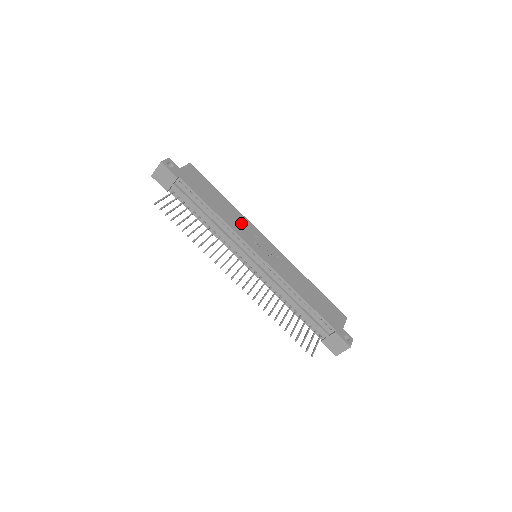
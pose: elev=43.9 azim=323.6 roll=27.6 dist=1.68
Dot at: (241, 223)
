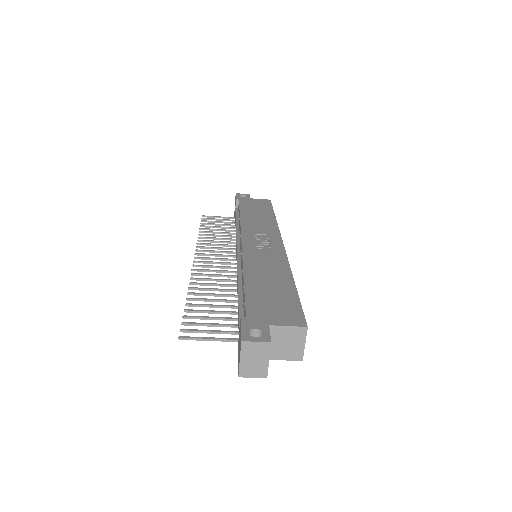
Dot at: (263, 226)
